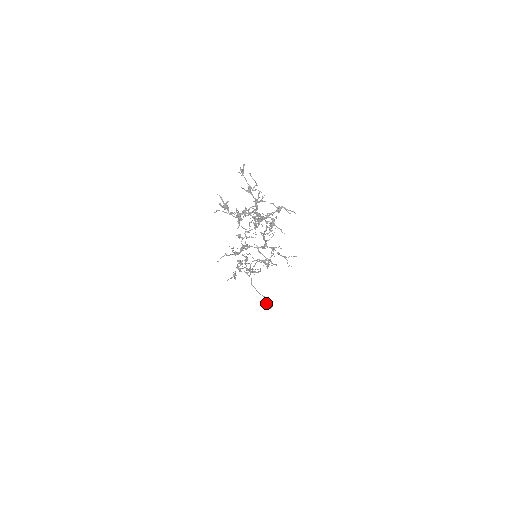
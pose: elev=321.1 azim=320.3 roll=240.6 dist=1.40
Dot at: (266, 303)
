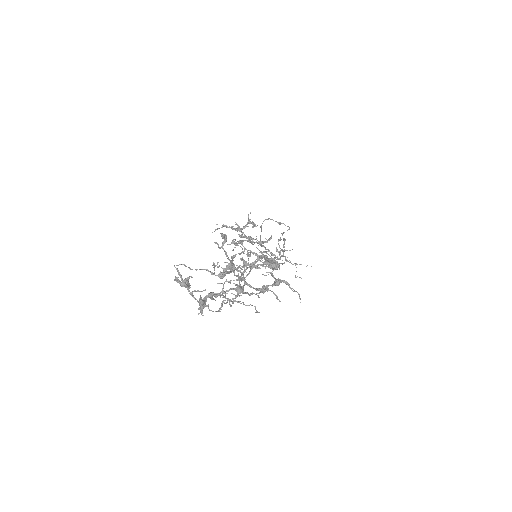
Dot at: occluded
